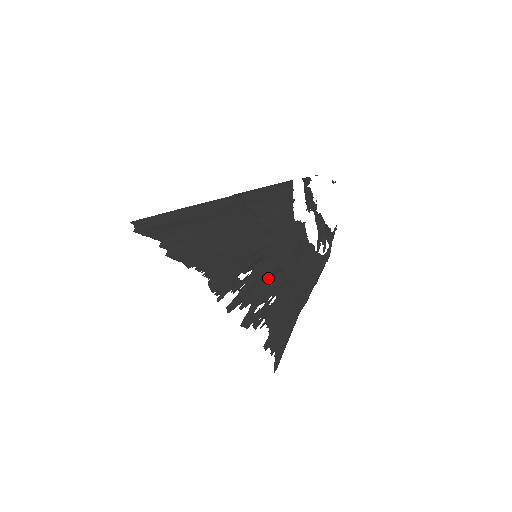
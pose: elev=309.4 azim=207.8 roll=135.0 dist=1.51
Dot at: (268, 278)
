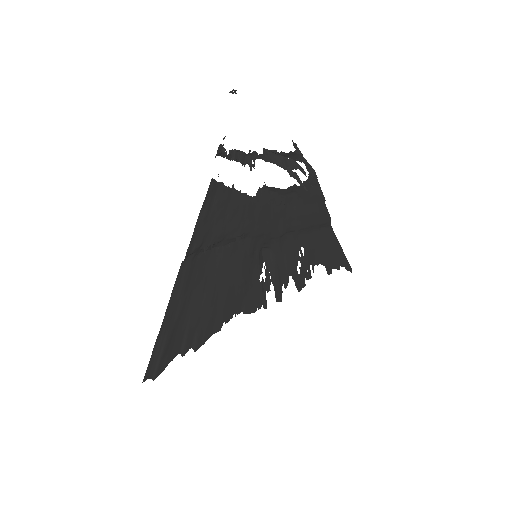
Dot at: (282, 249)
